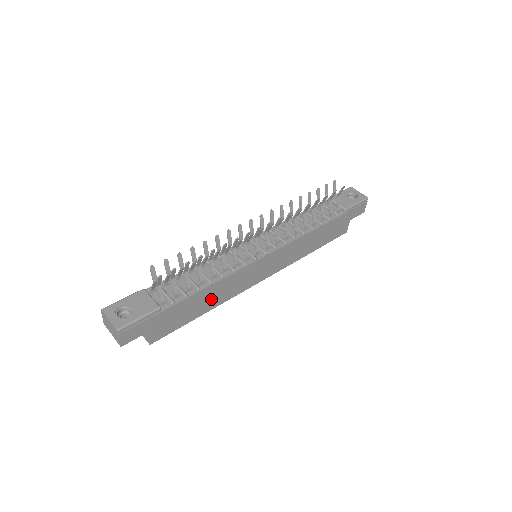
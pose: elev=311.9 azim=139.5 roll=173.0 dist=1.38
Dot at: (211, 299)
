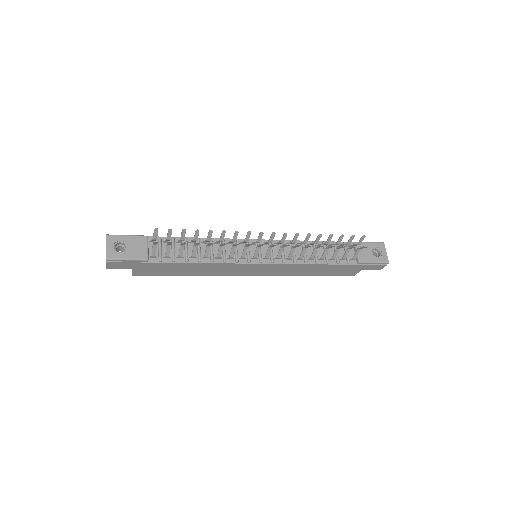
Dot at: (196, 270)
